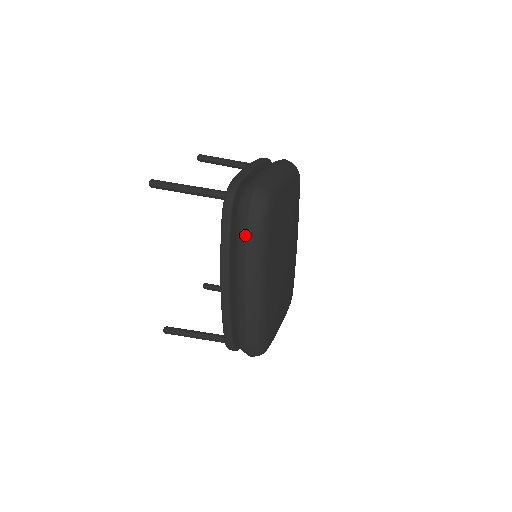
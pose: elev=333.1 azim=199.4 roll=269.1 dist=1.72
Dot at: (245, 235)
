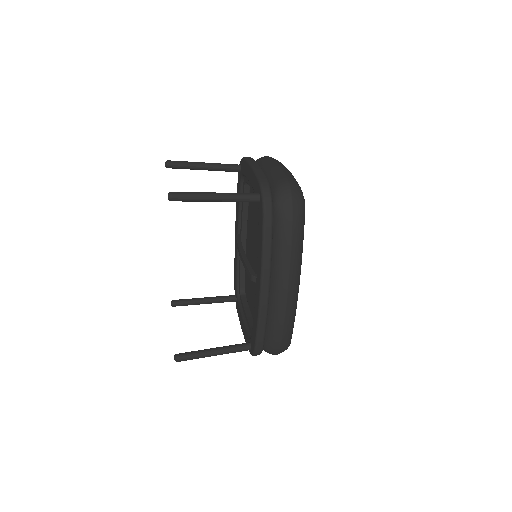
Dot at: (290, 233)
